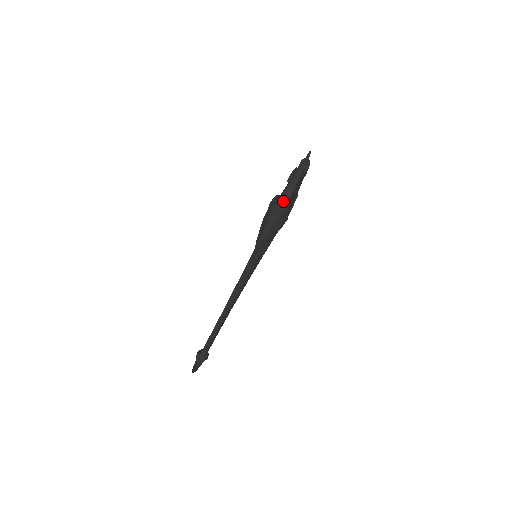
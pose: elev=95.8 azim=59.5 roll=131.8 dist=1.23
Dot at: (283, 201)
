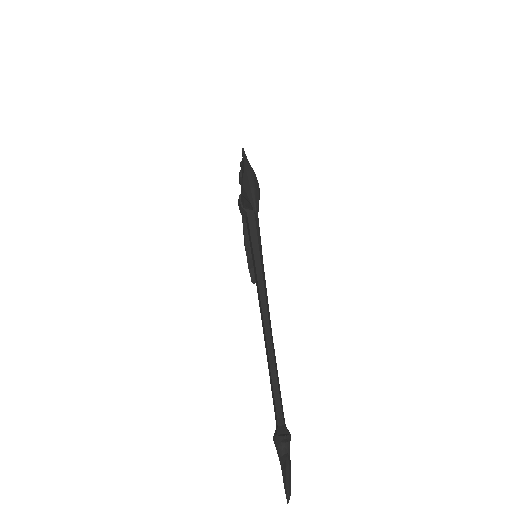
Dot at: (248, 168)
